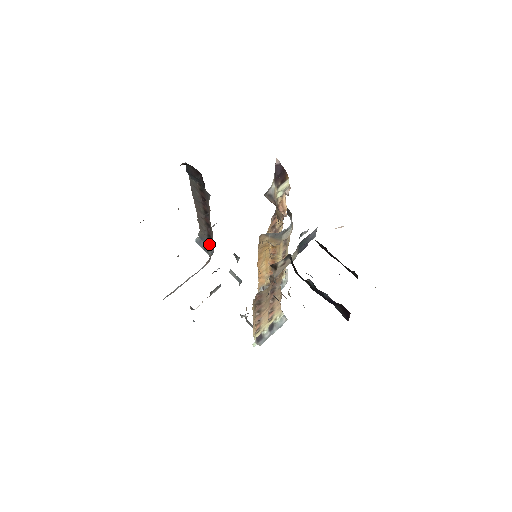
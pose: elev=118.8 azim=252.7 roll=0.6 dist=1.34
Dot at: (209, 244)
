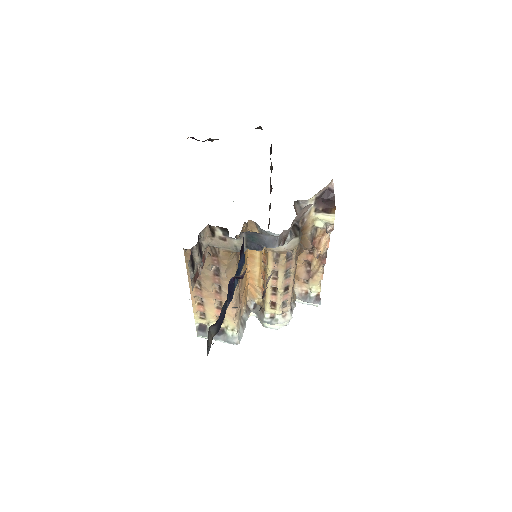
Dot at: occluded
